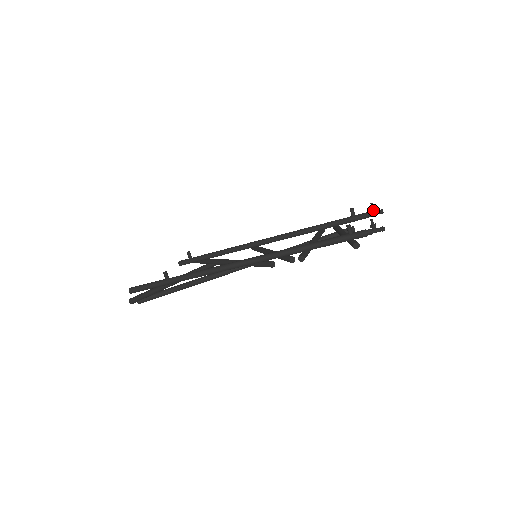
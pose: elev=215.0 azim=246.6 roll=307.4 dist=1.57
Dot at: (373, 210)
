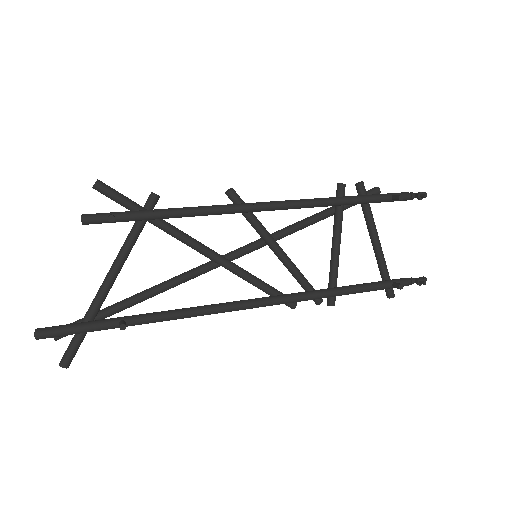
Dot at: (419, 198)
